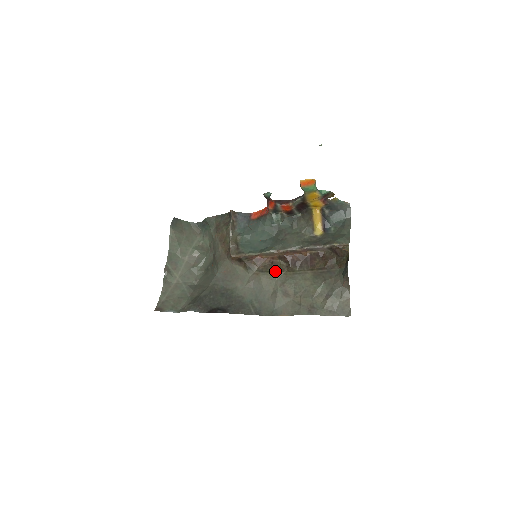
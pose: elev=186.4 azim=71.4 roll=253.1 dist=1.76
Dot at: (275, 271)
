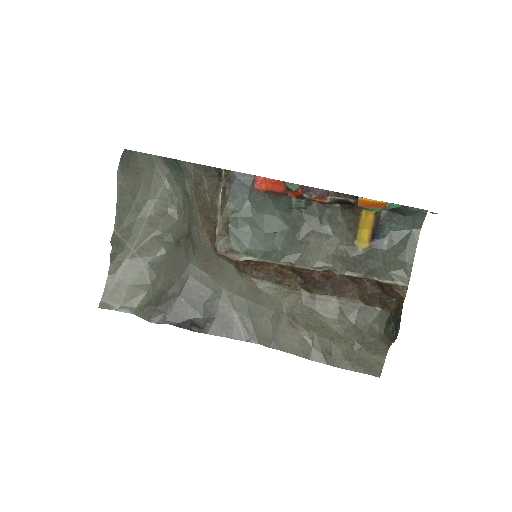
Dot at: (282, 286)
